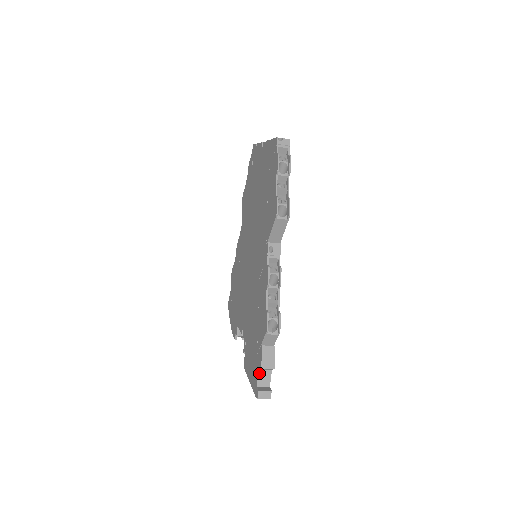
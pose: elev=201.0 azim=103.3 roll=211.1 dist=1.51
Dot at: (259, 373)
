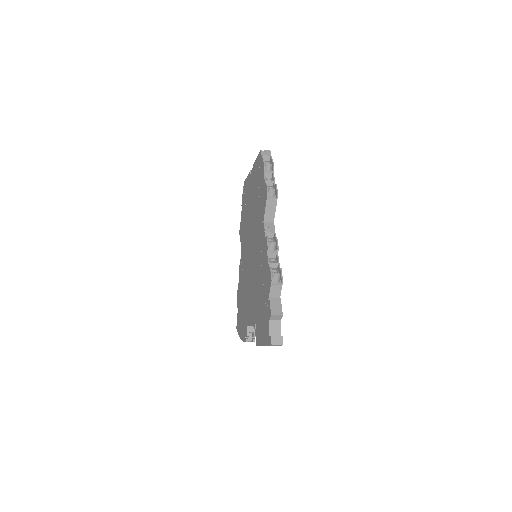
Dot at: (270, 324)
